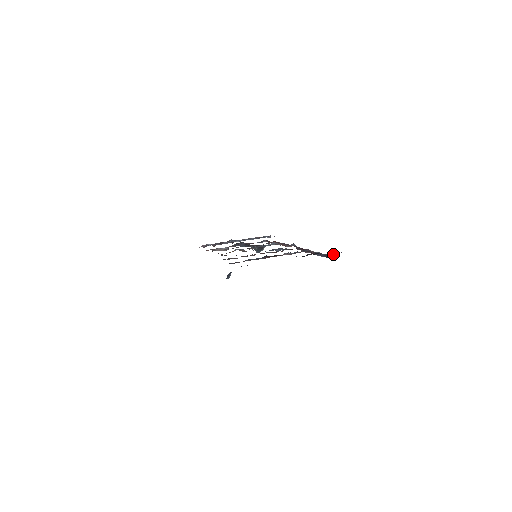
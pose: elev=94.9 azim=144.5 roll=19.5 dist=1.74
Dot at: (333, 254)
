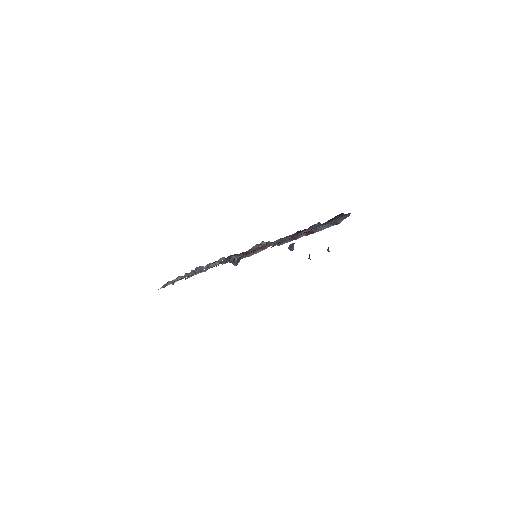
Dot at: (346, 216)
